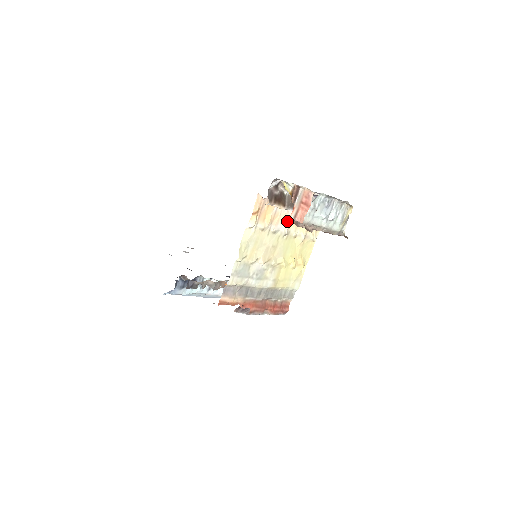
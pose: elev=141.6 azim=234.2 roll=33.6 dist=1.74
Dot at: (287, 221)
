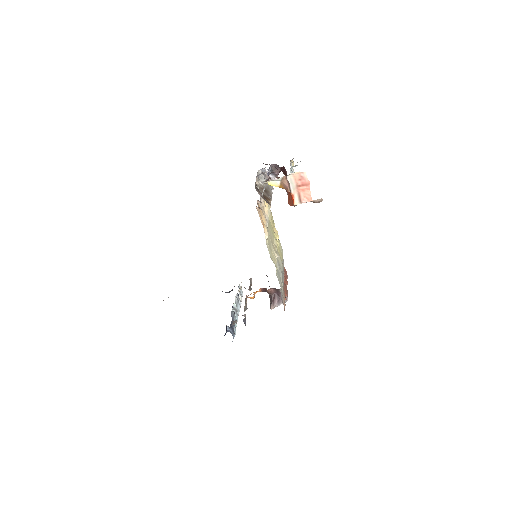
Dot at: (264, 210)
